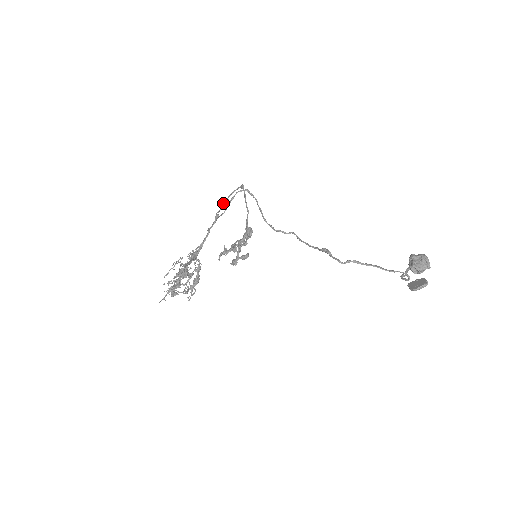
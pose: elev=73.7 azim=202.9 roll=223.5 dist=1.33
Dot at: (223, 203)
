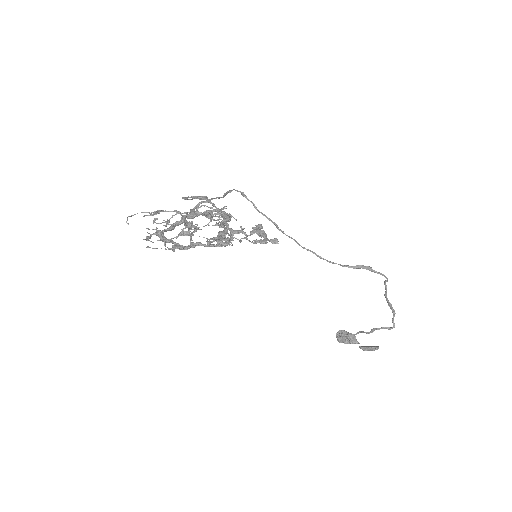
Dot at: (185, 197)
